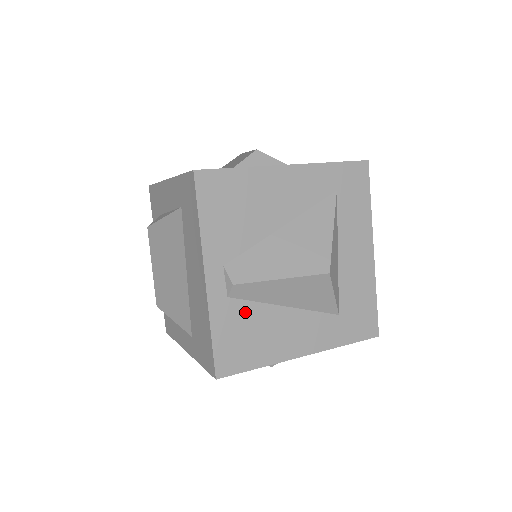
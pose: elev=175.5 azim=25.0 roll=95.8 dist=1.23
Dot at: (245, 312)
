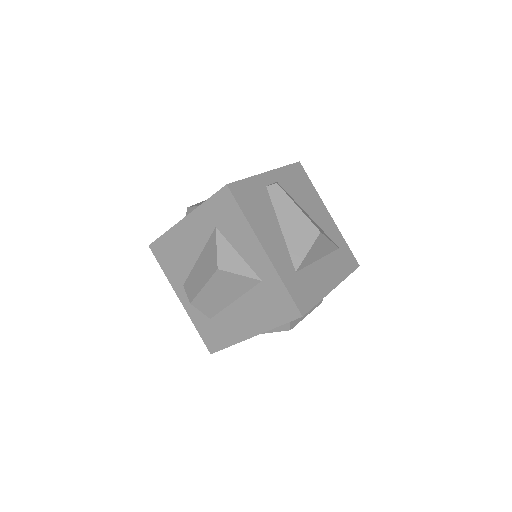
Dot at: (265, 199)
